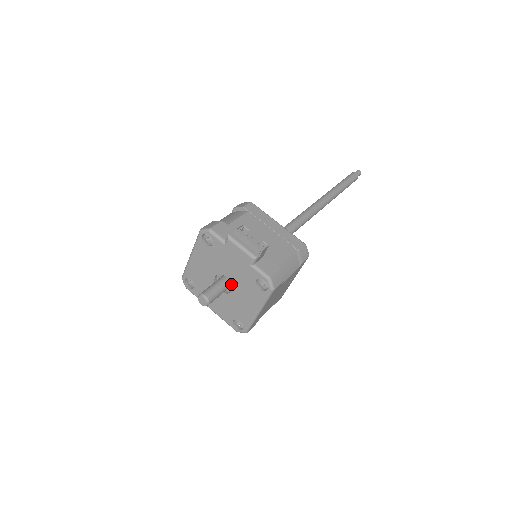
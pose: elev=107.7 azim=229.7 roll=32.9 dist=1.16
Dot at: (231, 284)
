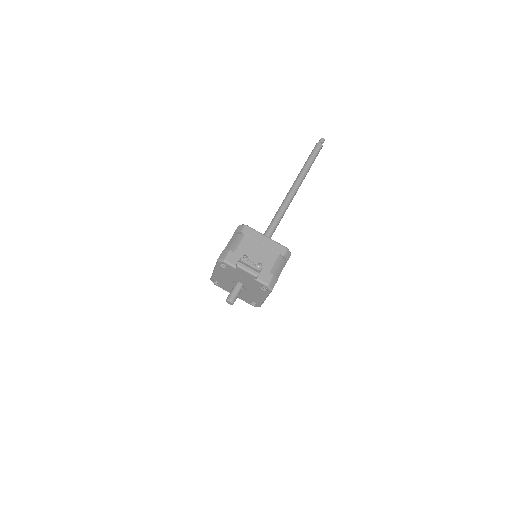
Dot at: occluded
